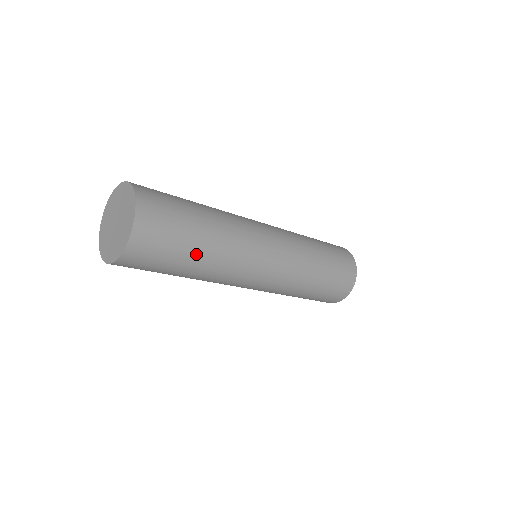
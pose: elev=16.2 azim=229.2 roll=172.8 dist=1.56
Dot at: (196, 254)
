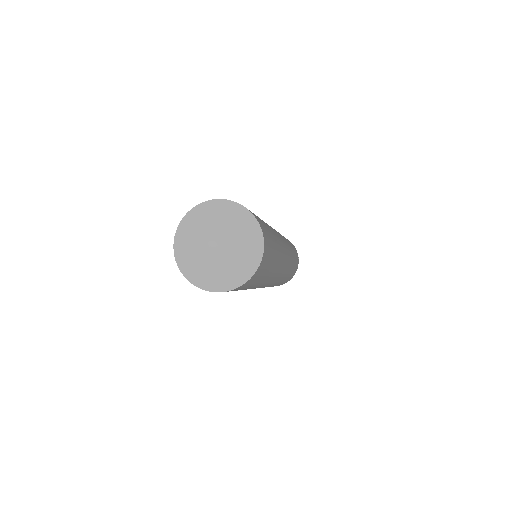
Dot at: occluded
